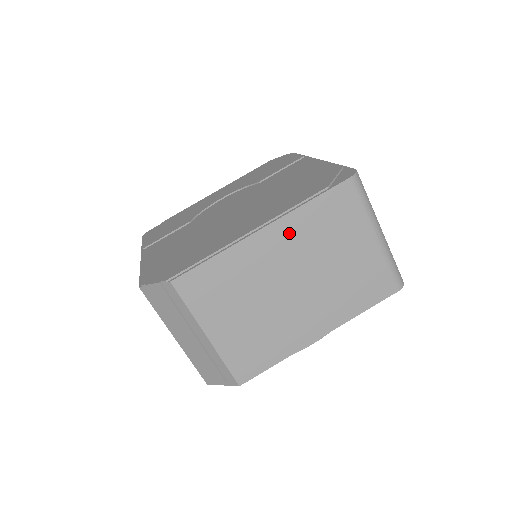
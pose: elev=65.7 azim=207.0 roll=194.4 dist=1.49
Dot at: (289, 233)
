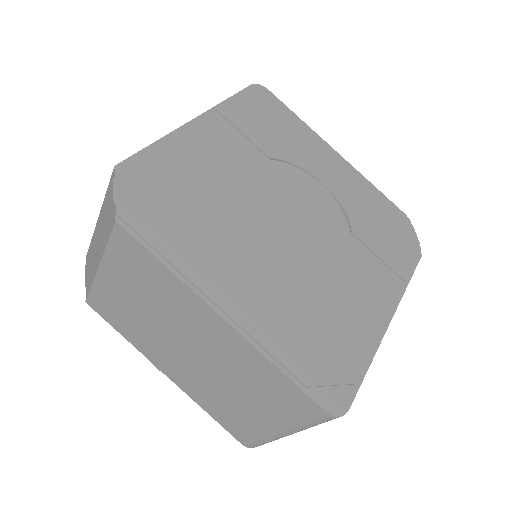
Dot at: (235, 347)
